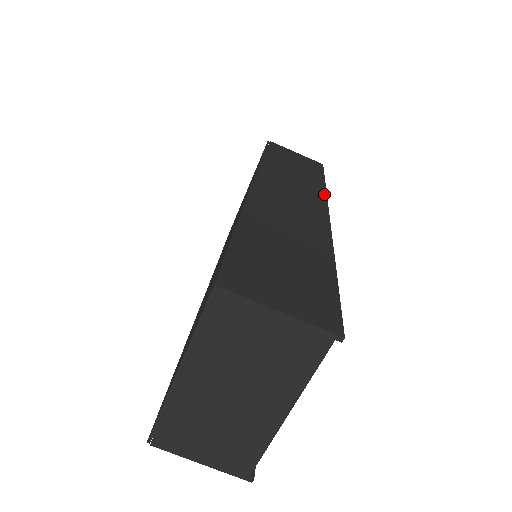
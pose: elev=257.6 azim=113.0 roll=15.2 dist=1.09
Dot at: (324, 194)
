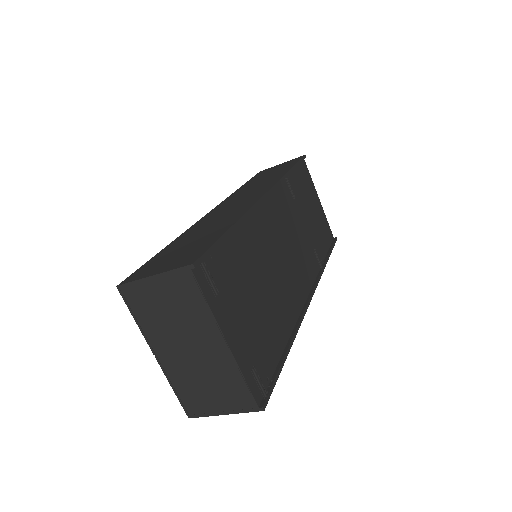
Dot at: (279, 178)
